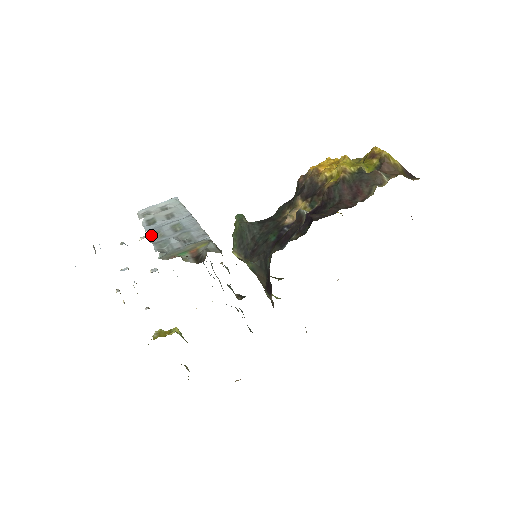
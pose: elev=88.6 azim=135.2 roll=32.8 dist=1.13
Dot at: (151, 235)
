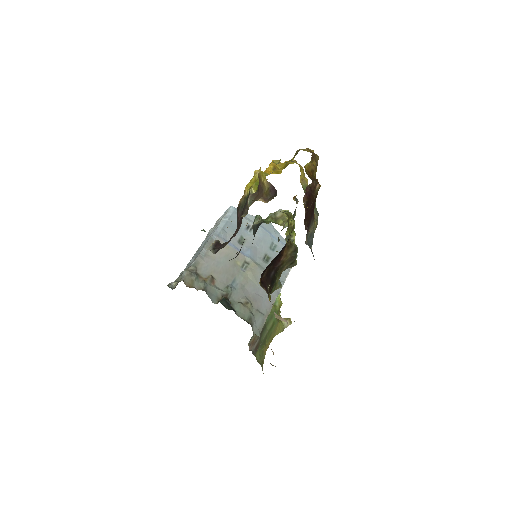
Dot at: (196, 252)
